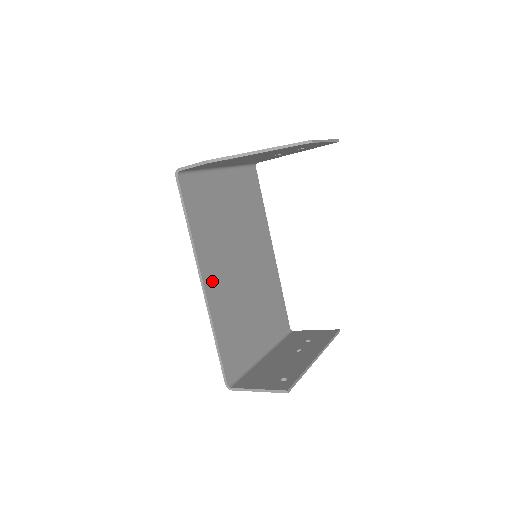
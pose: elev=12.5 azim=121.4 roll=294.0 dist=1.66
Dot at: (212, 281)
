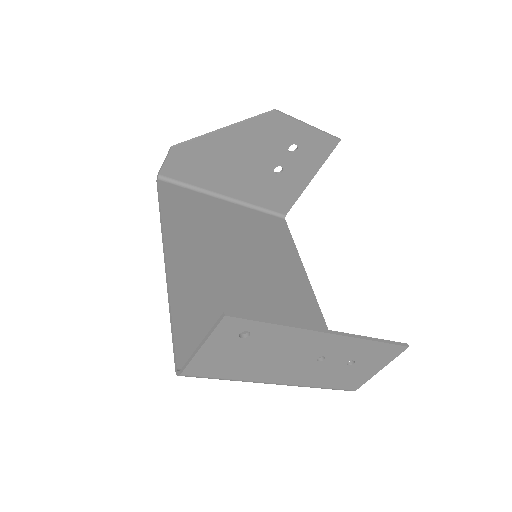
Dot at: (182, 261)
